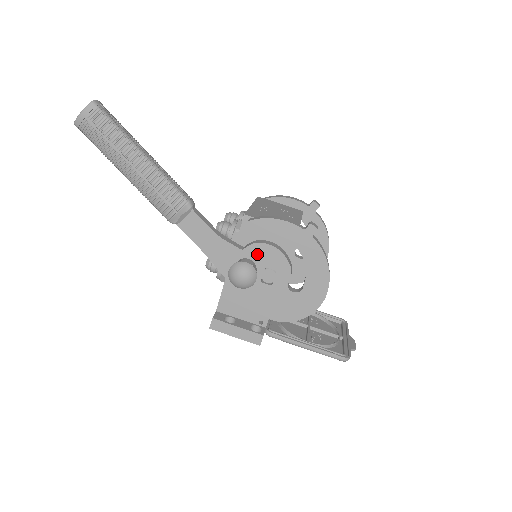
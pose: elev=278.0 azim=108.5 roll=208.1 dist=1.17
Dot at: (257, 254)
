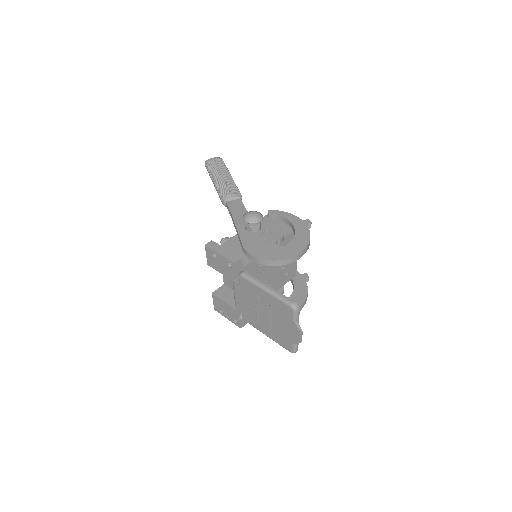
Dot at: (266, 223)
